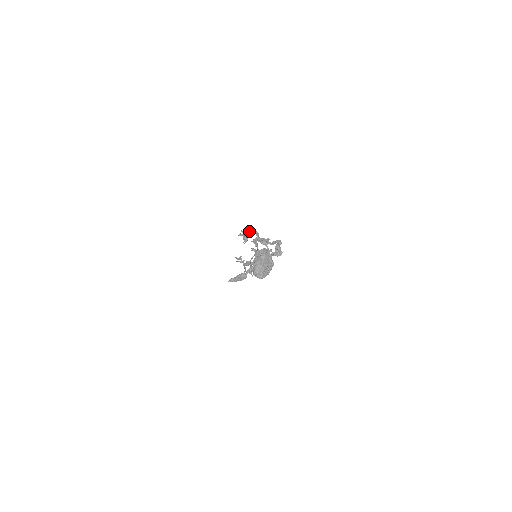
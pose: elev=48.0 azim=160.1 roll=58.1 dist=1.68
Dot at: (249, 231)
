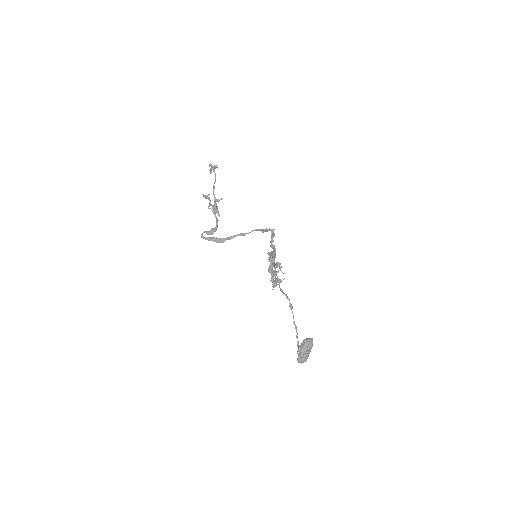
Dot at: occluded
